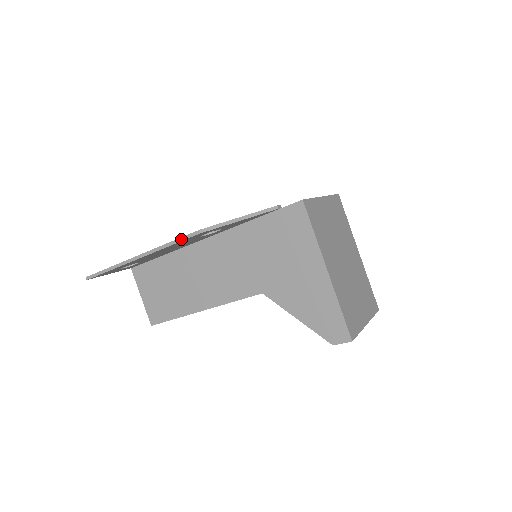
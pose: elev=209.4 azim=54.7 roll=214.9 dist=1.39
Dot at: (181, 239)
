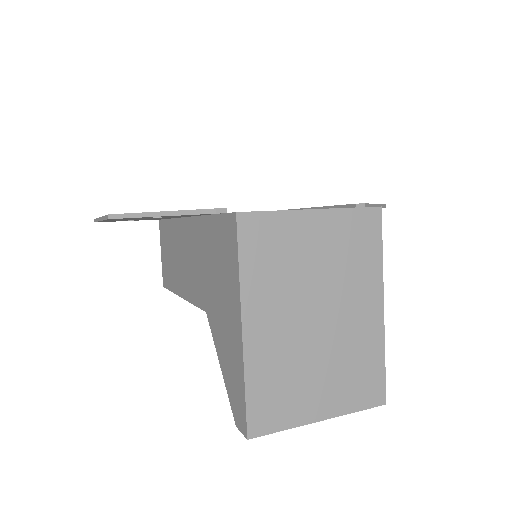
Dot at: (105, 217)
